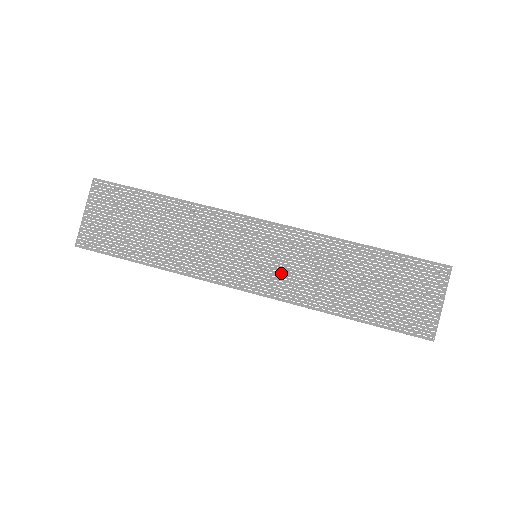
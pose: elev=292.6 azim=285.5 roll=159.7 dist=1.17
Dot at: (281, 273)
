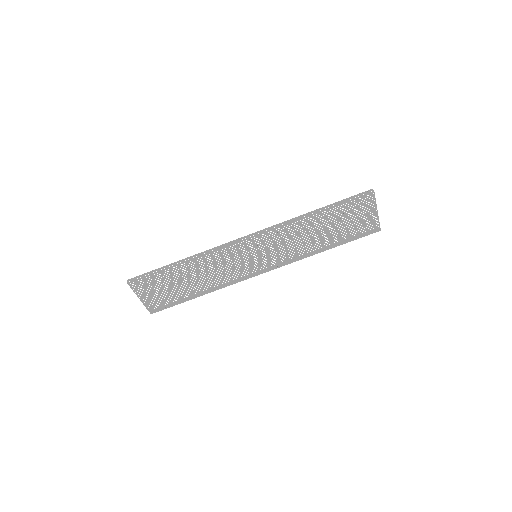
Dot at: (276, 255)
